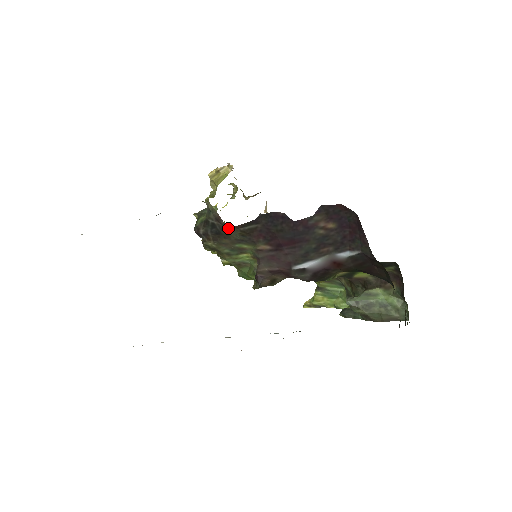
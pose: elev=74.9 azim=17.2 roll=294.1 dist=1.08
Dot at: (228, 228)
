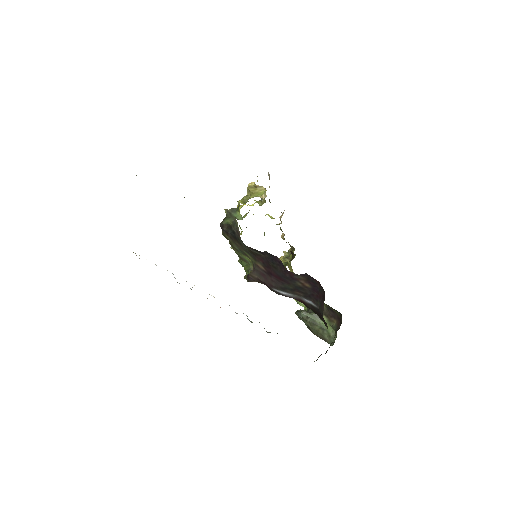
Dot at: (242, 242)
